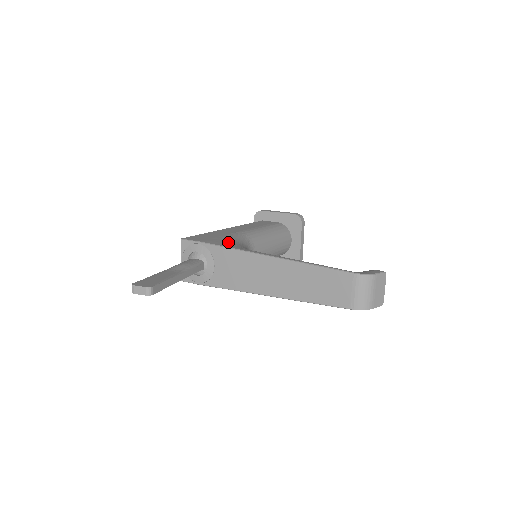
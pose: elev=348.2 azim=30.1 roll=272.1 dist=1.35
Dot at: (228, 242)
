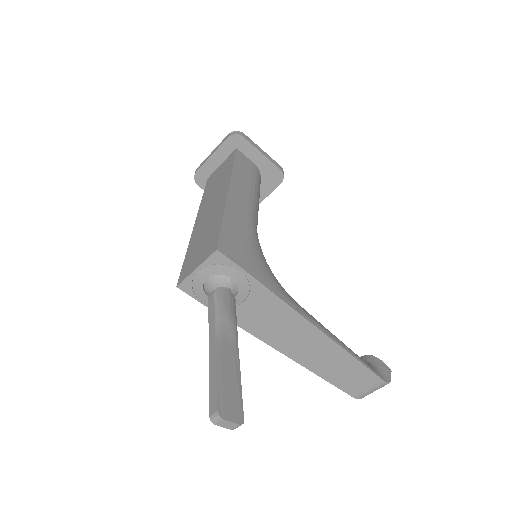
Dot at: (265, 269)
